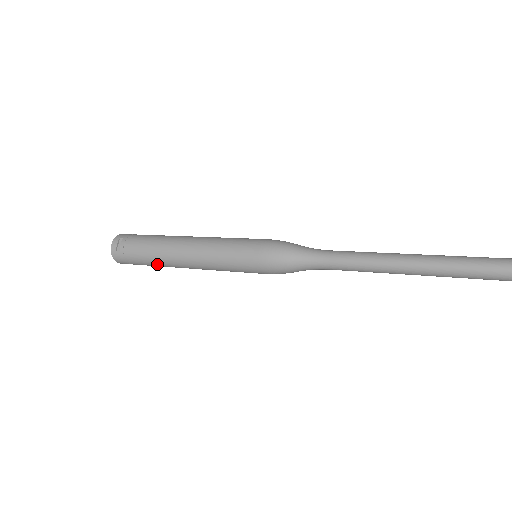
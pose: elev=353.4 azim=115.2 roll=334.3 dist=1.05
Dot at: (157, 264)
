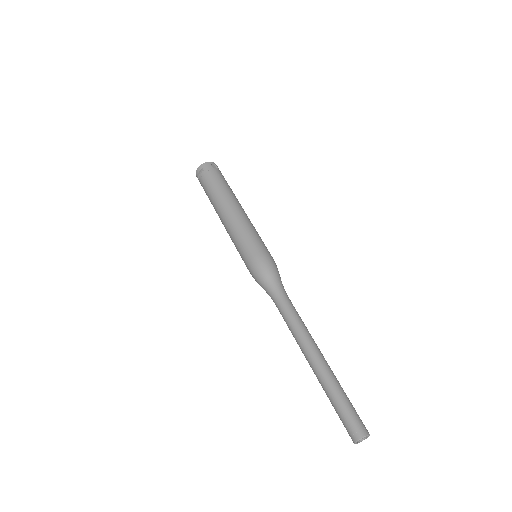
Dot at: occluded
